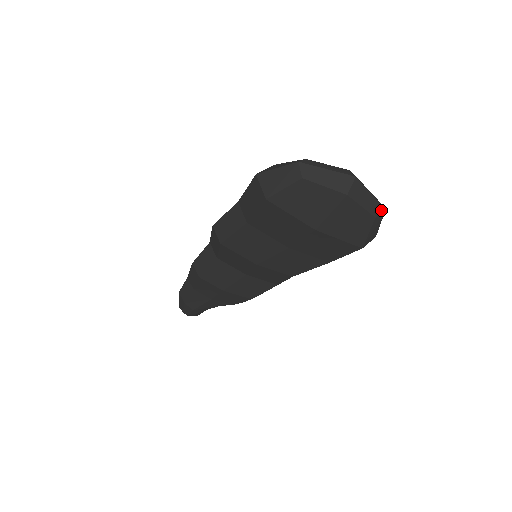
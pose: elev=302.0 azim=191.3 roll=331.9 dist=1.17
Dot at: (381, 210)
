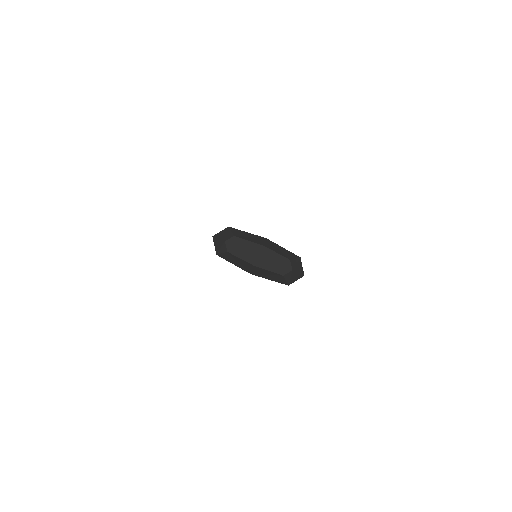
Dot at: (288, 271)
